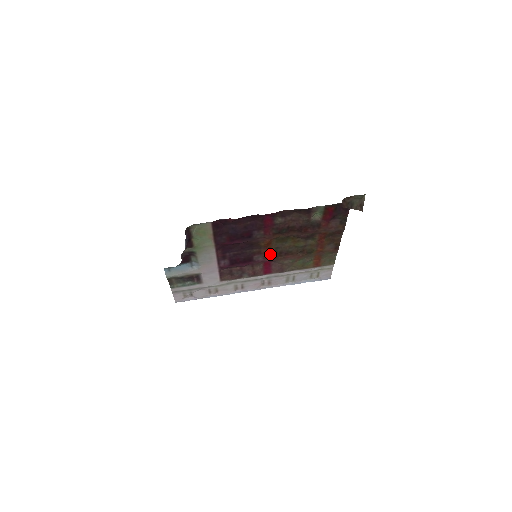
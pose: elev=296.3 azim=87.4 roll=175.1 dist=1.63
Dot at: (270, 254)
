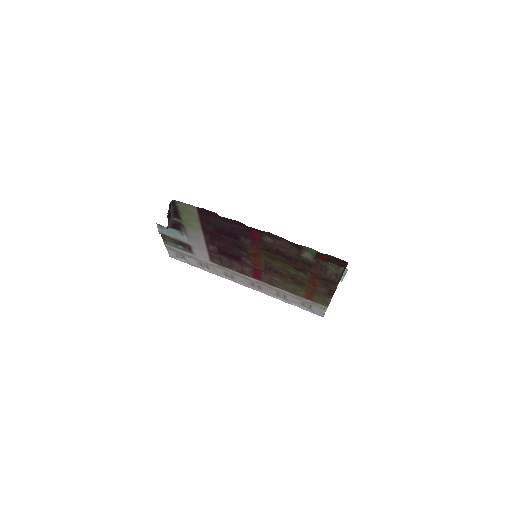
Dot at: (259, 264)
